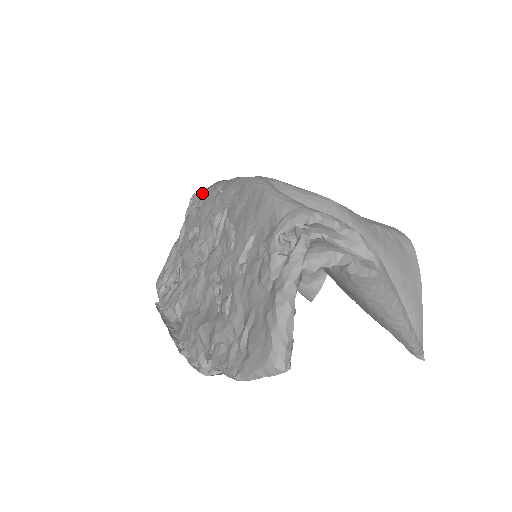
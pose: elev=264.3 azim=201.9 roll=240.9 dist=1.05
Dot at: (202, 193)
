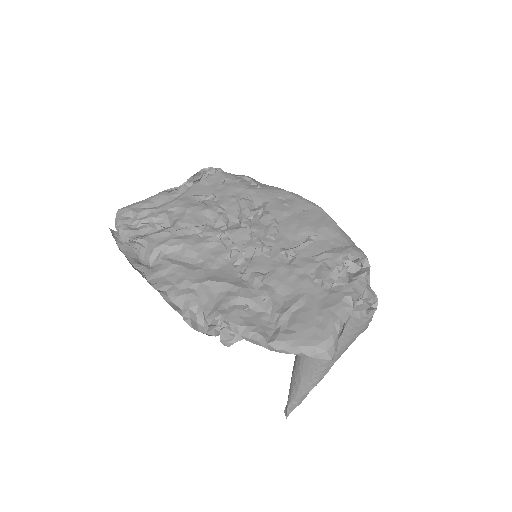
Dot at: (227, 173)
